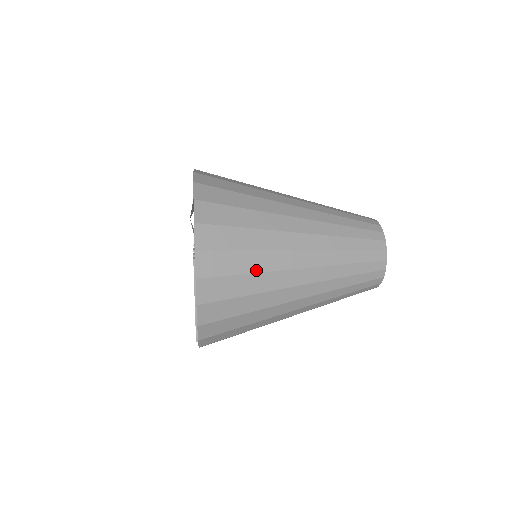
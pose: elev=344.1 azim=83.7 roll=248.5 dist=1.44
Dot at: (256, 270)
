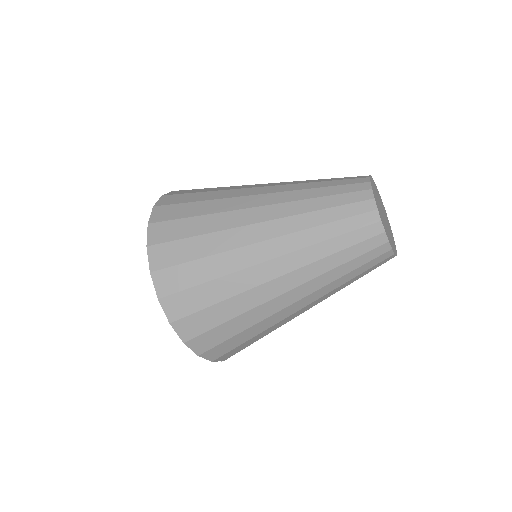
Dot at: (210, 253)
